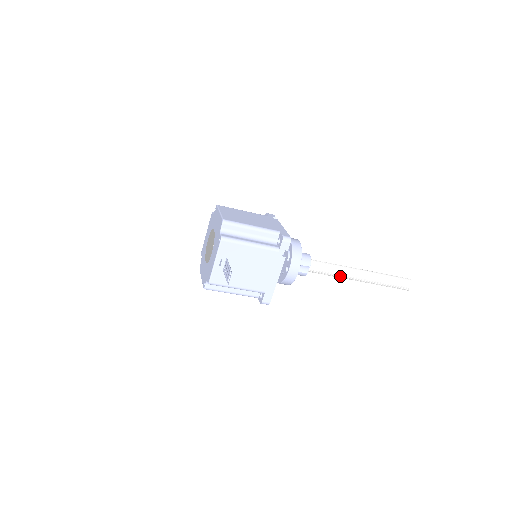
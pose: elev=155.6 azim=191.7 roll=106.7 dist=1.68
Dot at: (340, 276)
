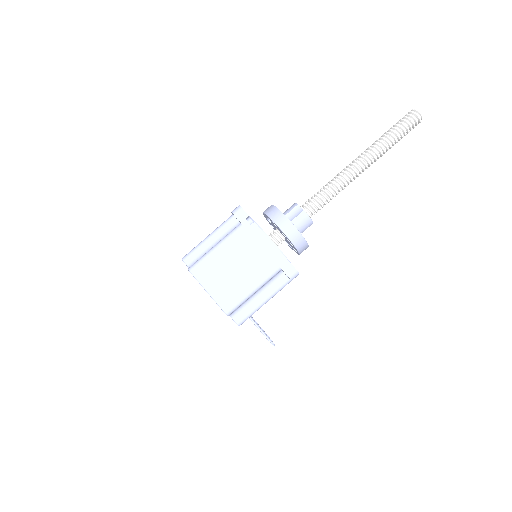
Dot at: (342, 189)
